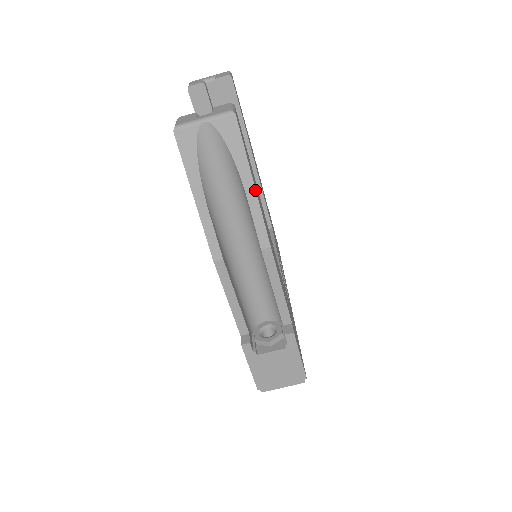
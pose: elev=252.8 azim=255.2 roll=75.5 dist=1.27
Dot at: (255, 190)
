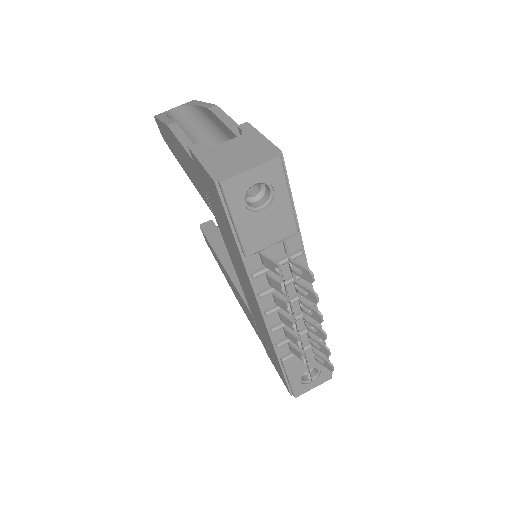
Dot at: occluded
